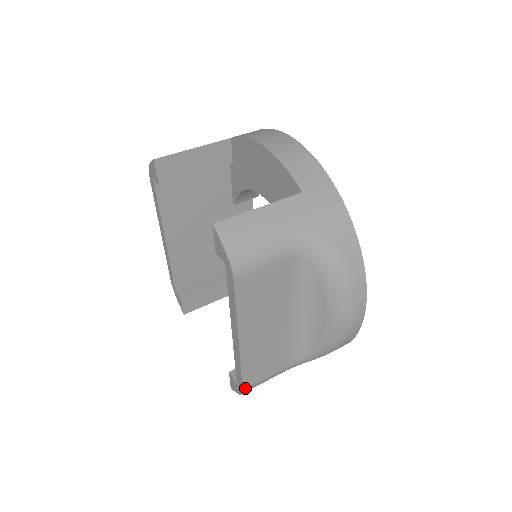
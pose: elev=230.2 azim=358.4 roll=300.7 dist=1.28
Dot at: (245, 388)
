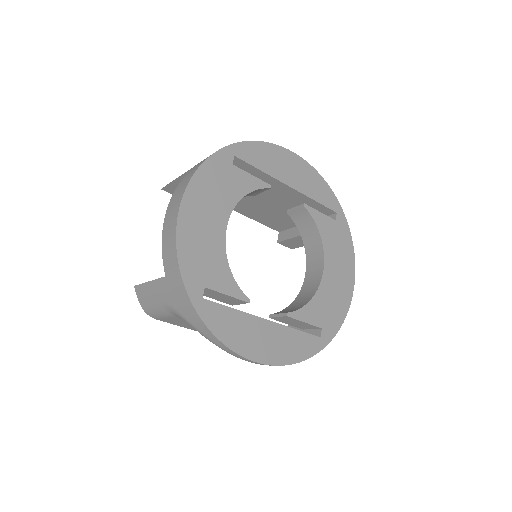
Dot at: occluded
